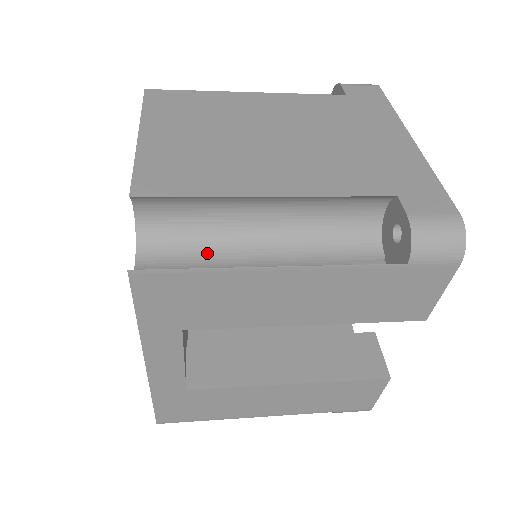
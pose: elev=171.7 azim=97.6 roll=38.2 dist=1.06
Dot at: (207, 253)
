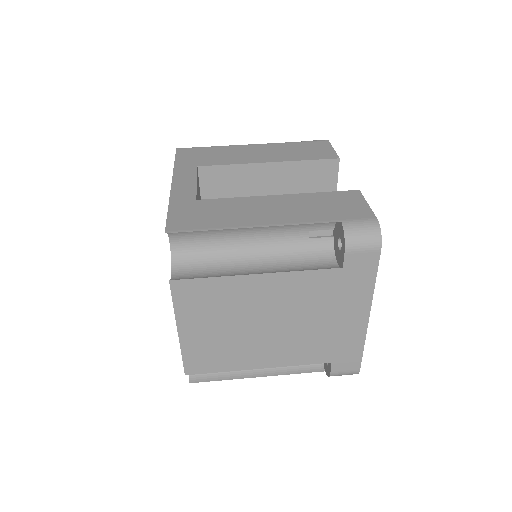
Dot at: occluded
